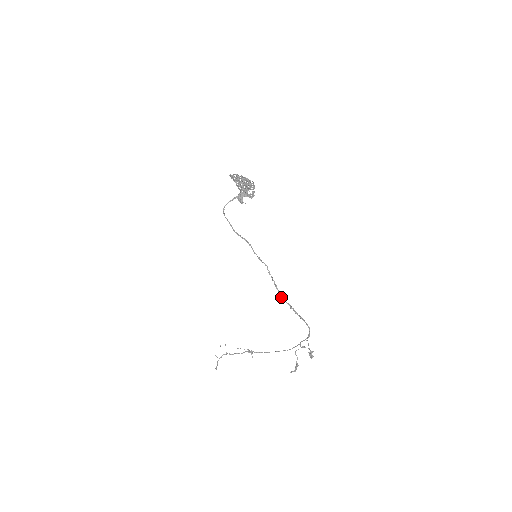
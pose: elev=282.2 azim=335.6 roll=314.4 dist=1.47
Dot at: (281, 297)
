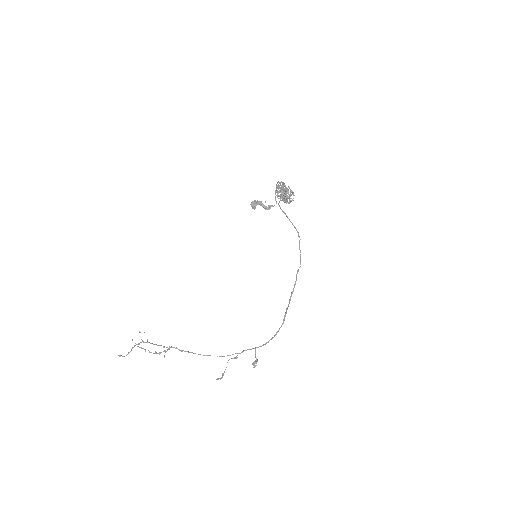
Dot at: (290, 296)
